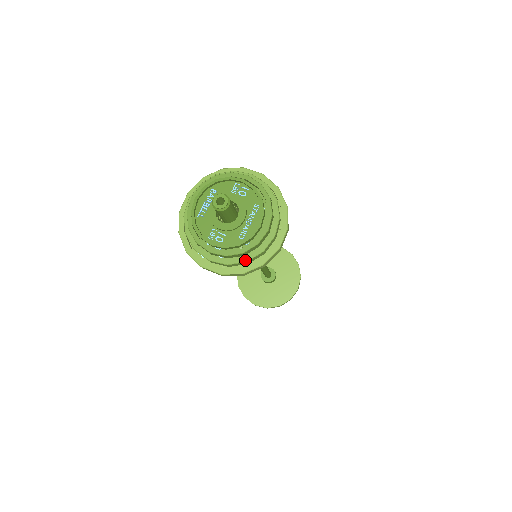
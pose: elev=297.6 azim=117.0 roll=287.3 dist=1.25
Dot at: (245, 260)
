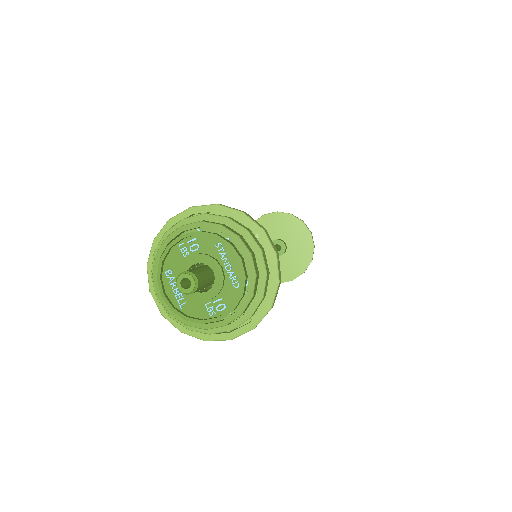
Dot at: (260, 298)
